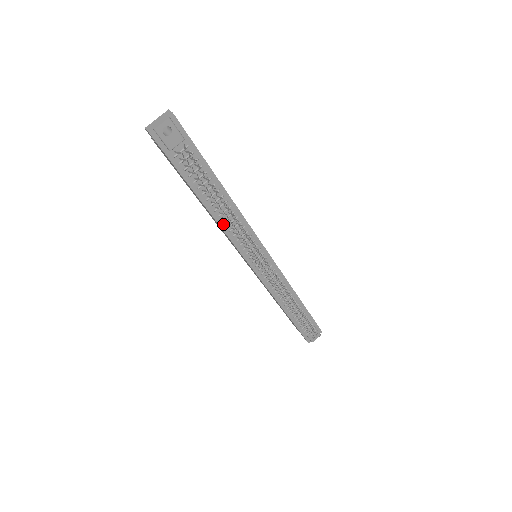
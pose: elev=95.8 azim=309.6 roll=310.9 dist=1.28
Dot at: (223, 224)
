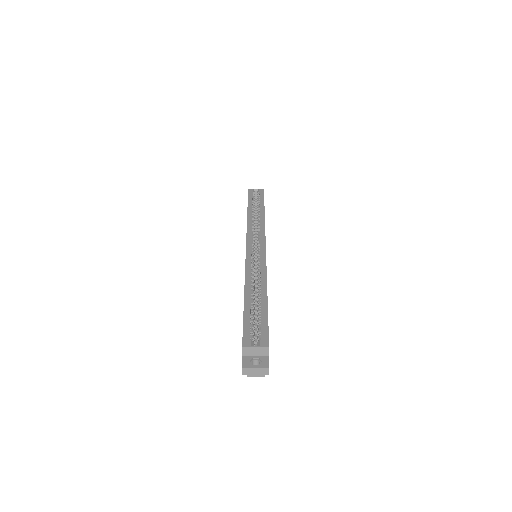
Dot at: occluded
